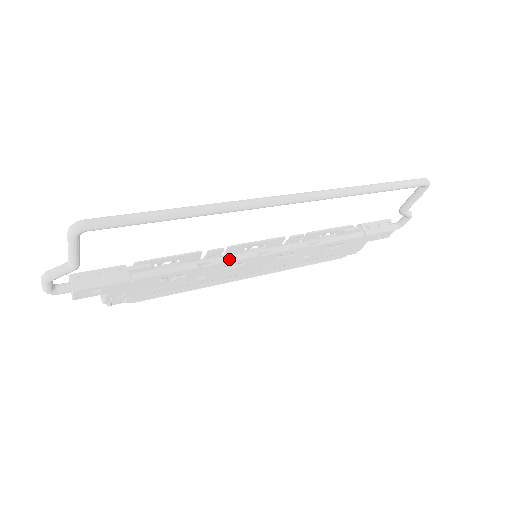
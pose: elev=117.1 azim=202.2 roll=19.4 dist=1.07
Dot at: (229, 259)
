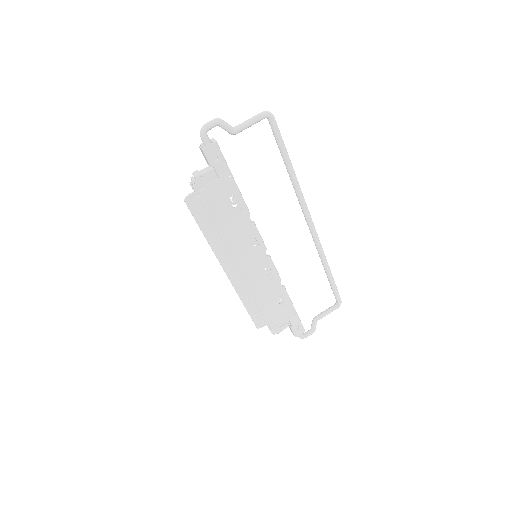
Dot at: occluded
